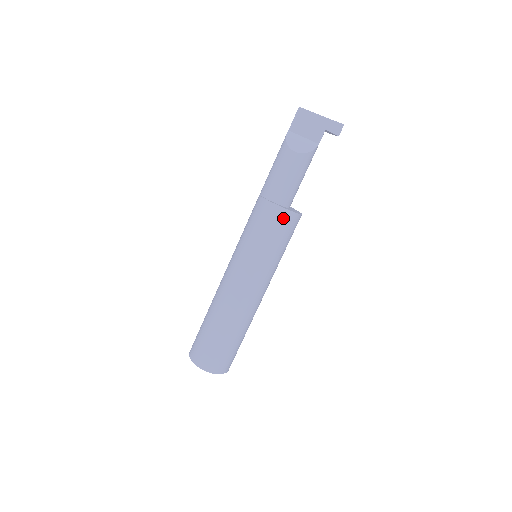
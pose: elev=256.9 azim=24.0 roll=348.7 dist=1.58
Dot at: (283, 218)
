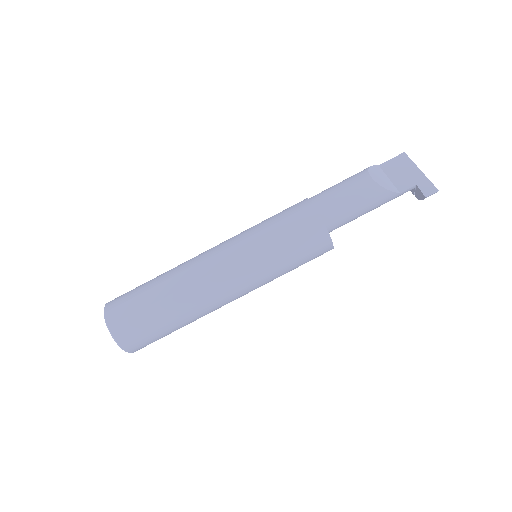
Dot at: (312, 225)
